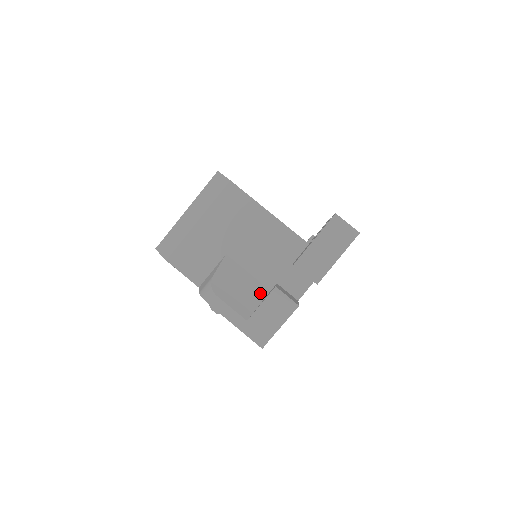
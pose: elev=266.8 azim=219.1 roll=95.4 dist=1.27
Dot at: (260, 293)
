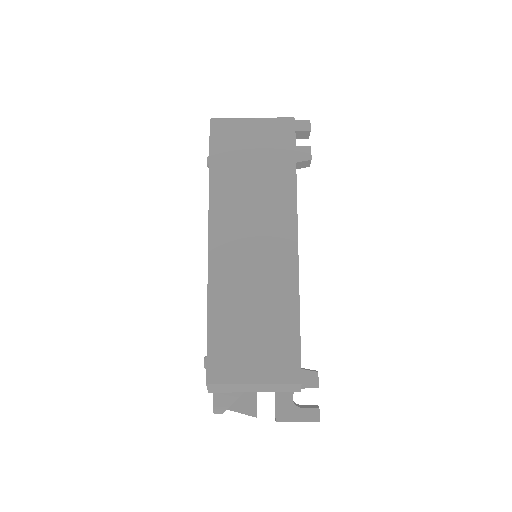
Dot at: occluded
